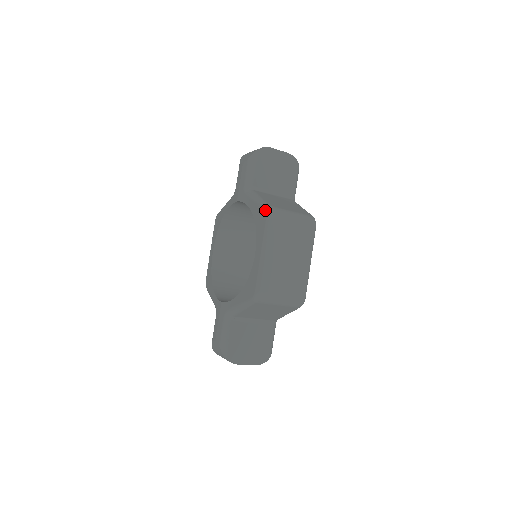
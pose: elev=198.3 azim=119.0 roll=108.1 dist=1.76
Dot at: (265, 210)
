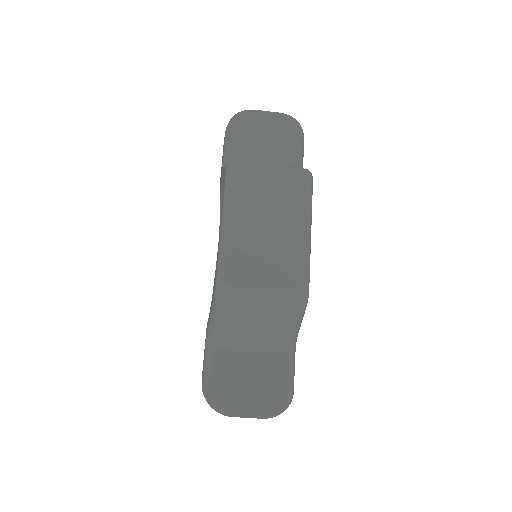
Dot at: occluded
